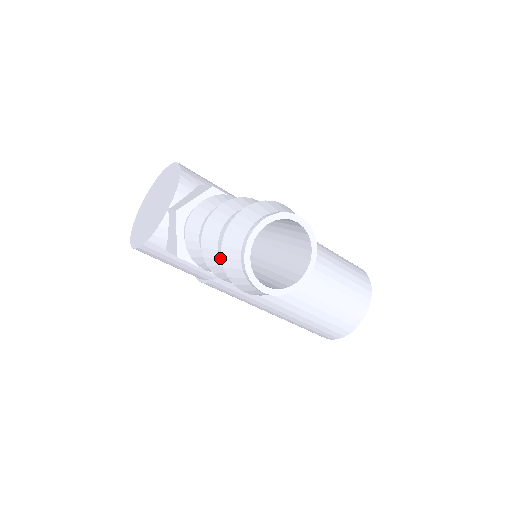
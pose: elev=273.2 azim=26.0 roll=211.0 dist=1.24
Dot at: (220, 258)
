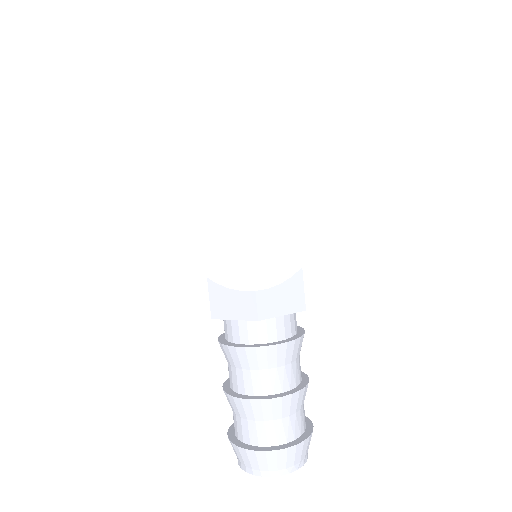
Dot at: (242, 420)
